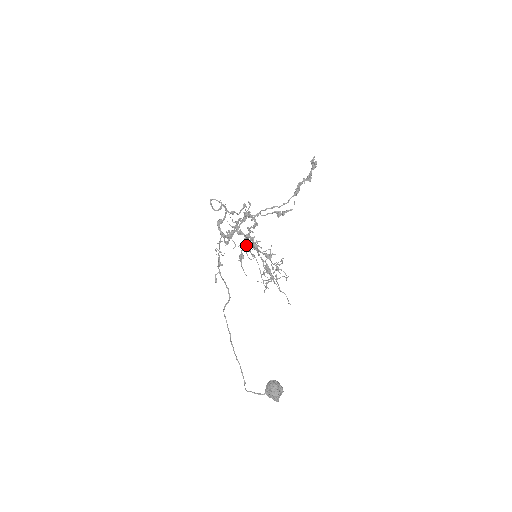
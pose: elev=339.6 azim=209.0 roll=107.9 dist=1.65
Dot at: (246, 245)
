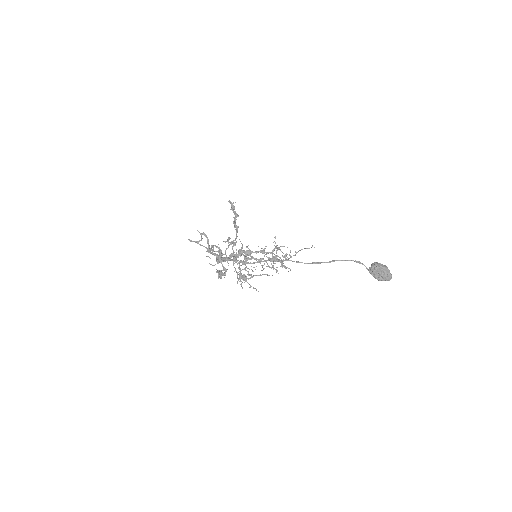
Dot at: (239, 267)
